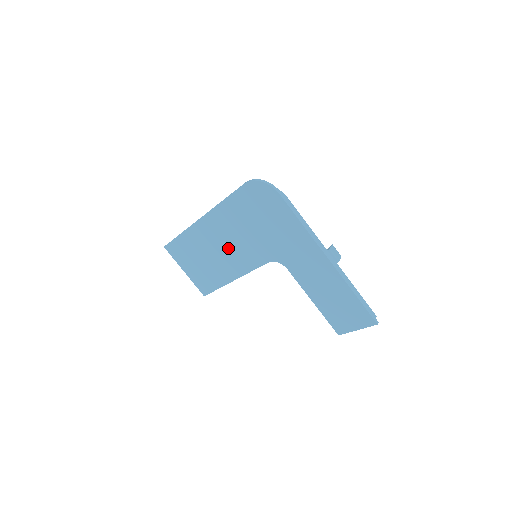
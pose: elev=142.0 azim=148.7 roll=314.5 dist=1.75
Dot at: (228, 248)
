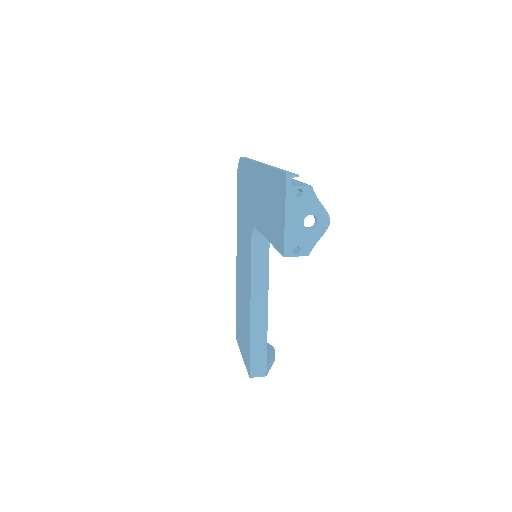
Dot at: (244, 270)
